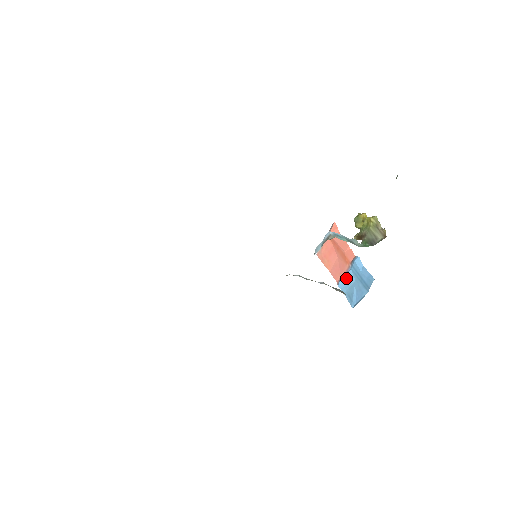
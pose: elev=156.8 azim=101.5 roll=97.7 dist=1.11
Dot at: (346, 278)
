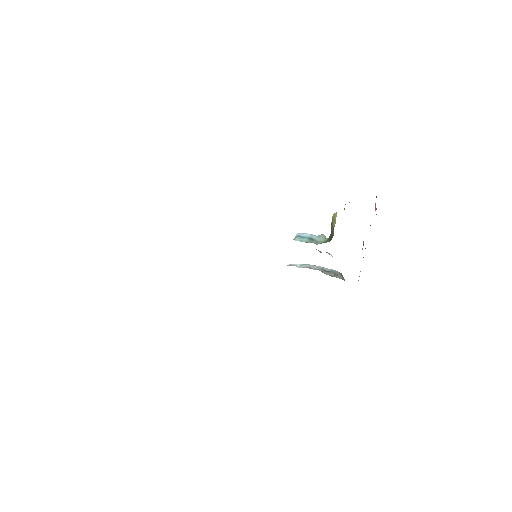
Dot at: occluded
